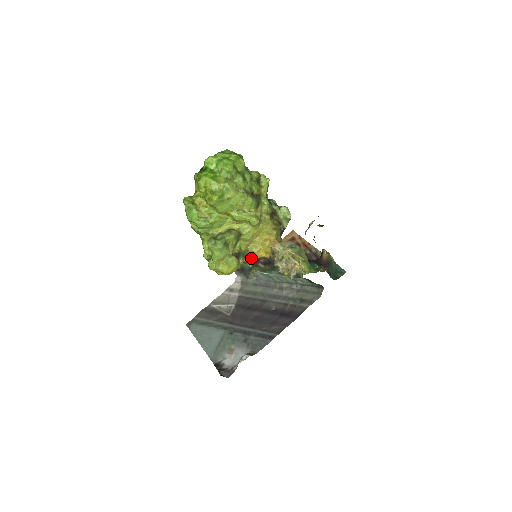
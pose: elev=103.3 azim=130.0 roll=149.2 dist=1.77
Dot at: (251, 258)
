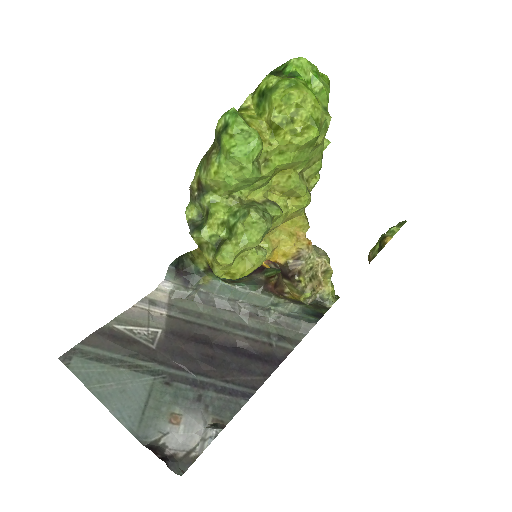
Dot at: occluded
